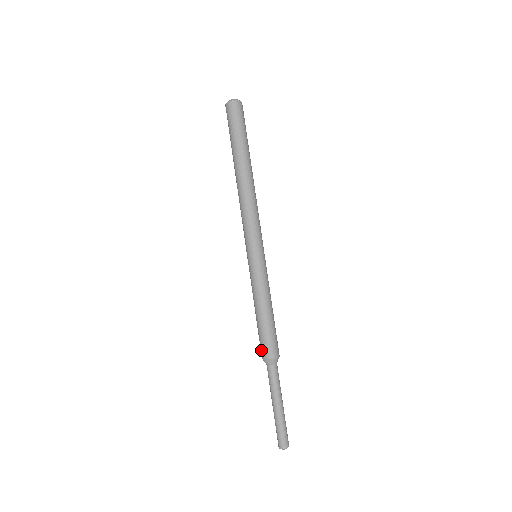
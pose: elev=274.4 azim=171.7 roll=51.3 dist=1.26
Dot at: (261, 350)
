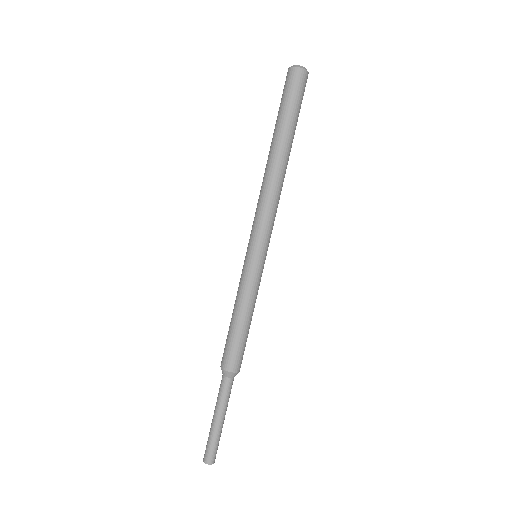
Dot at: (224, 359)
